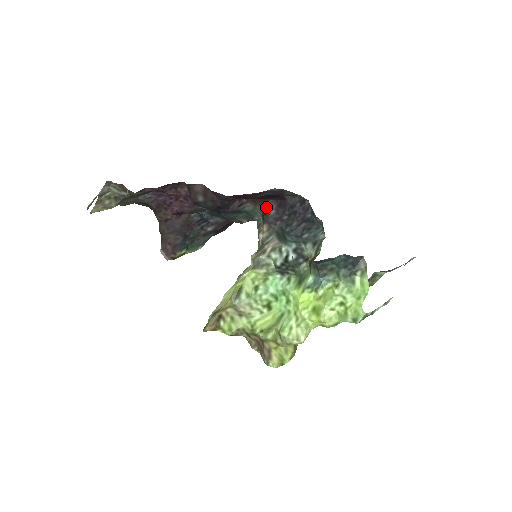
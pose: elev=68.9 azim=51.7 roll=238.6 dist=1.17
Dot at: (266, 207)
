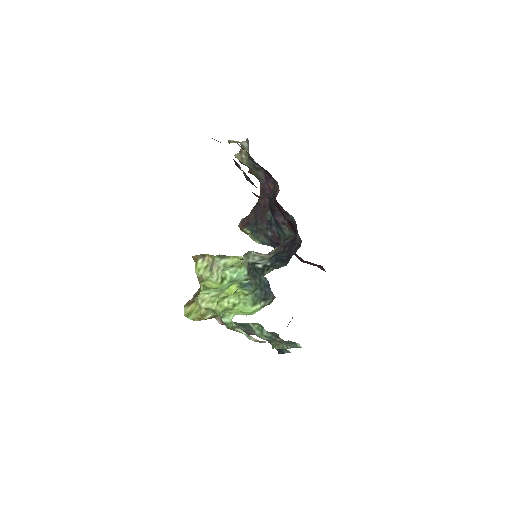
Dot at: (290, 236)
